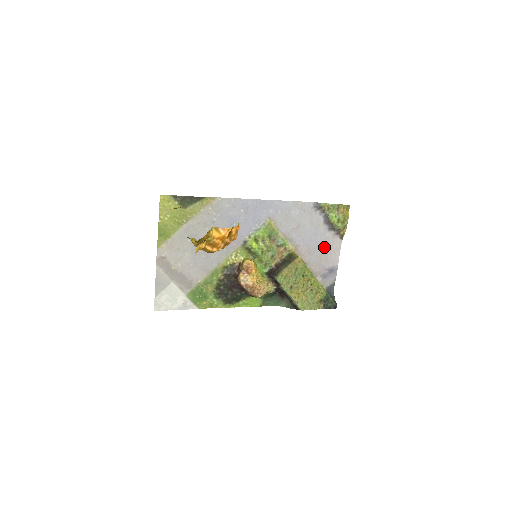
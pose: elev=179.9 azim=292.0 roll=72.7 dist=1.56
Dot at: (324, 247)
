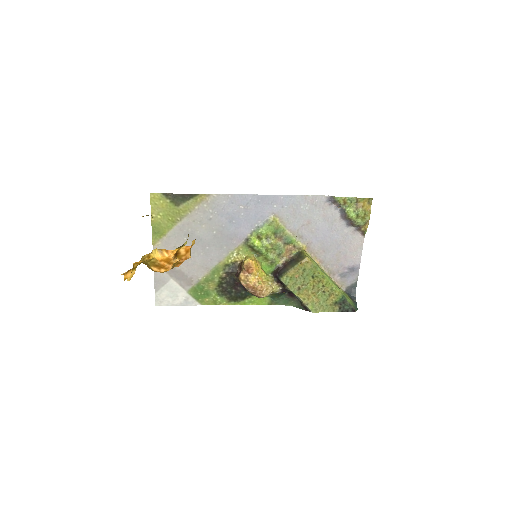
Dot at: (342, 244)
